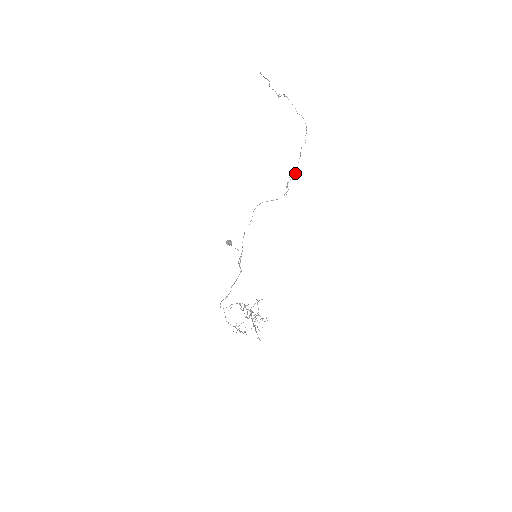
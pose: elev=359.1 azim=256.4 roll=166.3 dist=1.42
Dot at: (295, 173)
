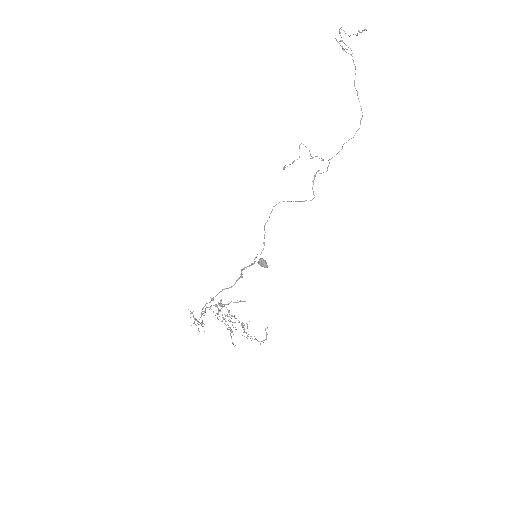
Dot at: occluded
